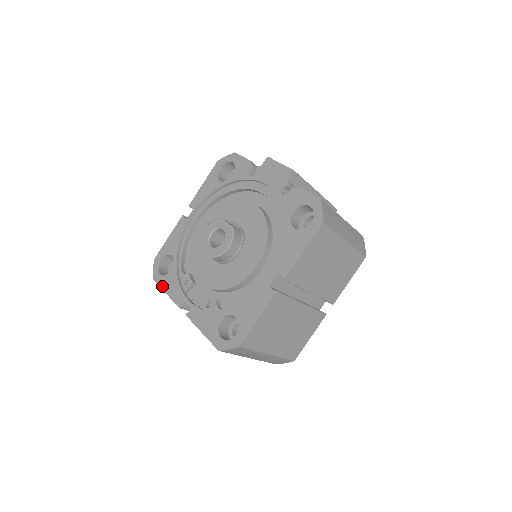
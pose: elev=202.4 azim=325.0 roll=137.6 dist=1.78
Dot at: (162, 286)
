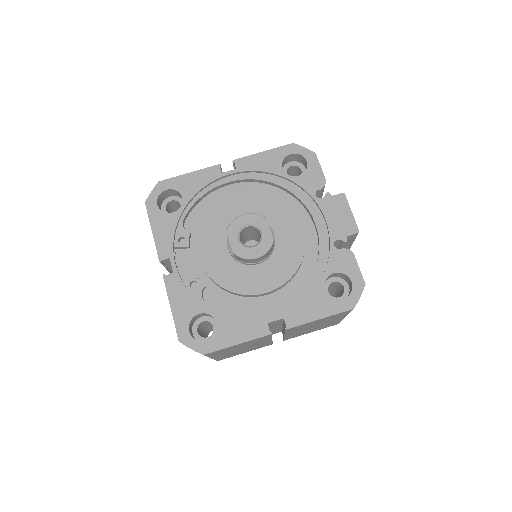
Dot at: (152, 220)
